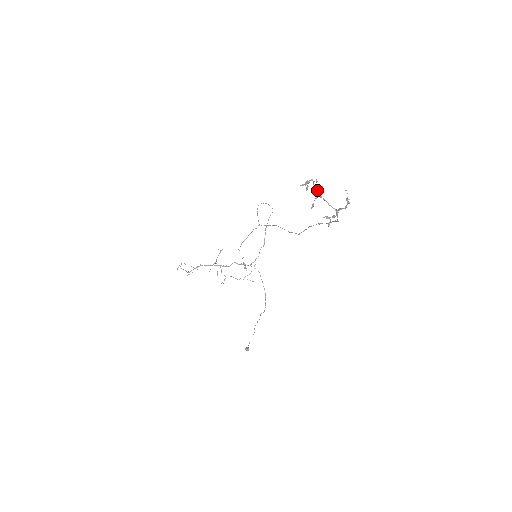
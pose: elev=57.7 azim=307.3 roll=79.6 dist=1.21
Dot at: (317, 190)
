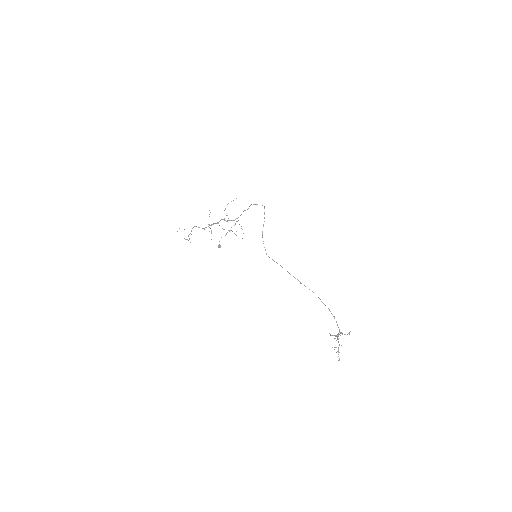
Dot at: (338, 339)
